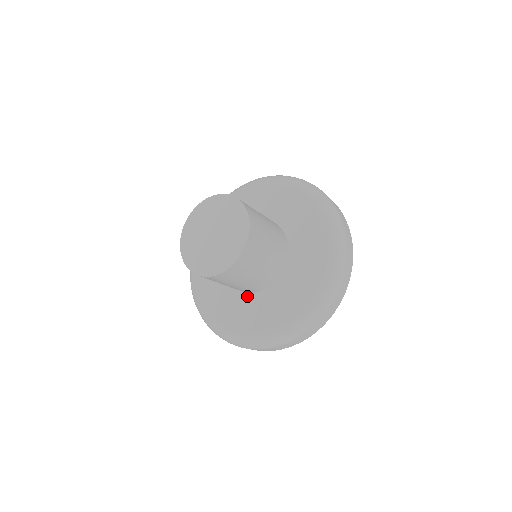
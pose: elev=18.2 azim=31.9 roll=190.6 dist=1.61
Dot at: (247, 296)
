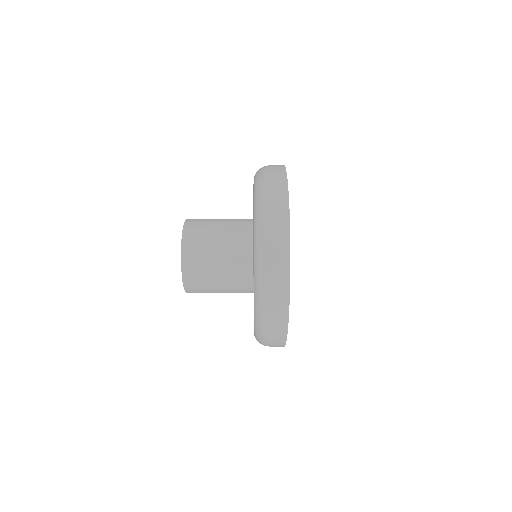
Dot at: occluded
